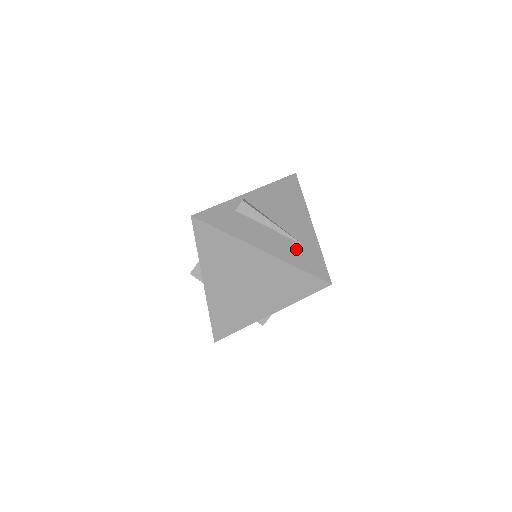
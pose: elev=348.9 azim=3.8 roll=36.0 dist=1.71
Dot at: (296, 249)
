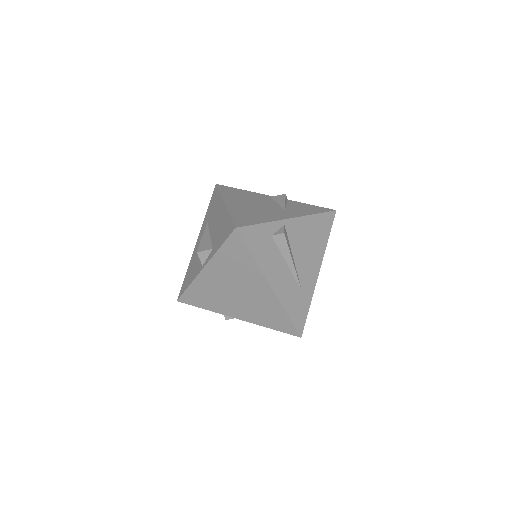
Dot at: (295, 294)
